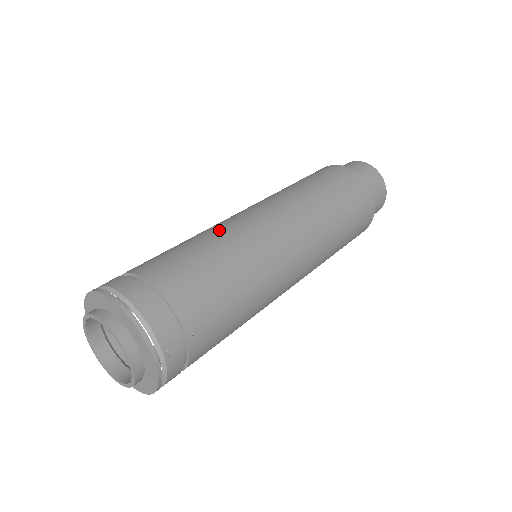
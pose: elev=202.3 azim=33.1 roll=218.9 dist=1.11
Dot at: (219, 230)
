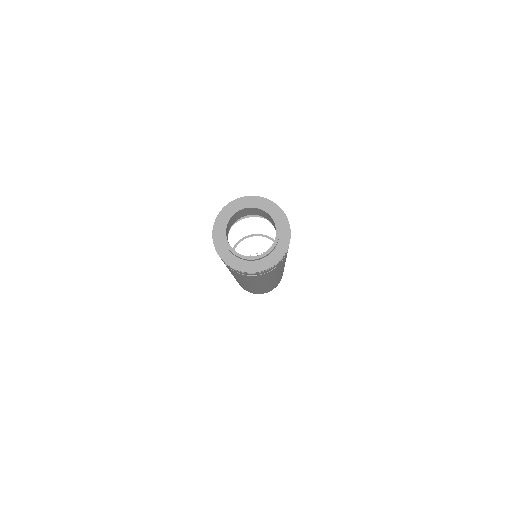
Dot at: occluded
